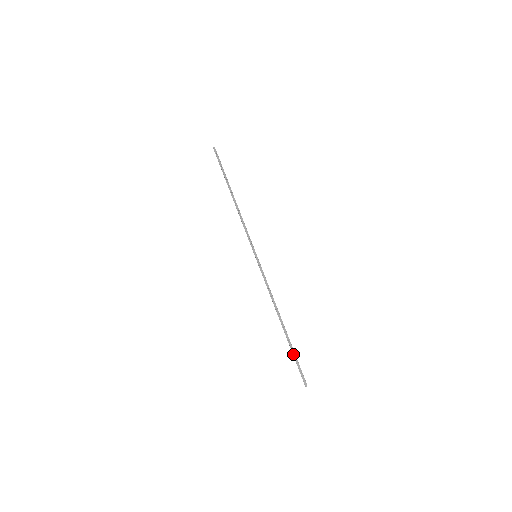
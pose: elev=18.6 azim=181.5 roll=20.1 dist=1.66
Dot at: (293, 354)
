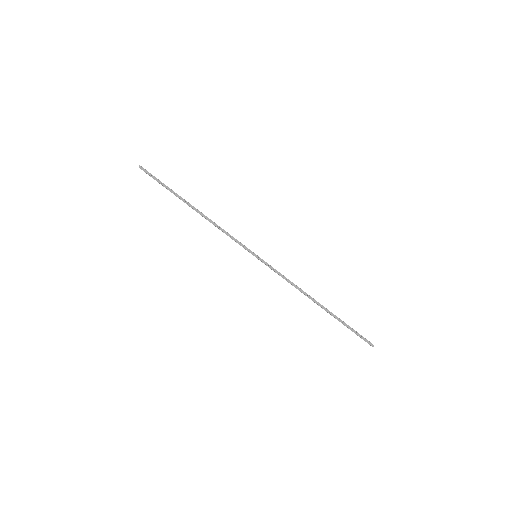
Dot at: (346, 326)
